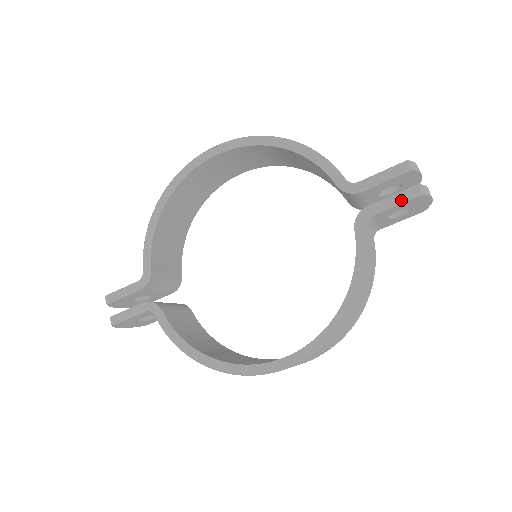
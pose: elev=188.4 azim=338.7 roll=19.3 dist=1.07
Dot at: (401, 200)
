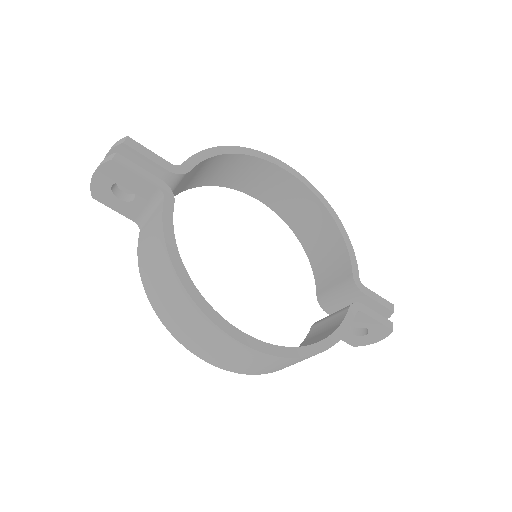
Dot at: (381, 321)
